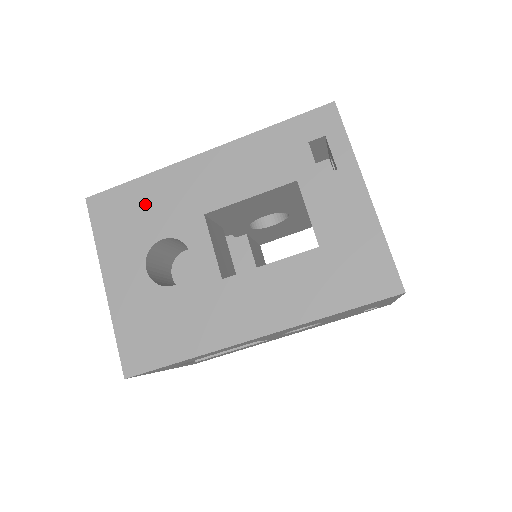
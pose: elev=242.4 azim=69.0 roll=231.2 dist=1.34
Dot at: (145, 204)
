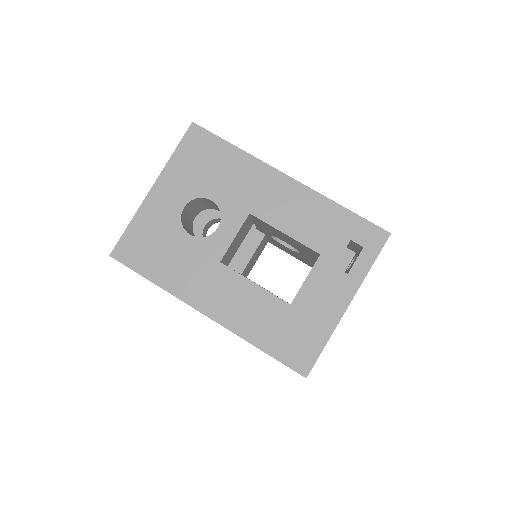
Dot at: (223, 167)
